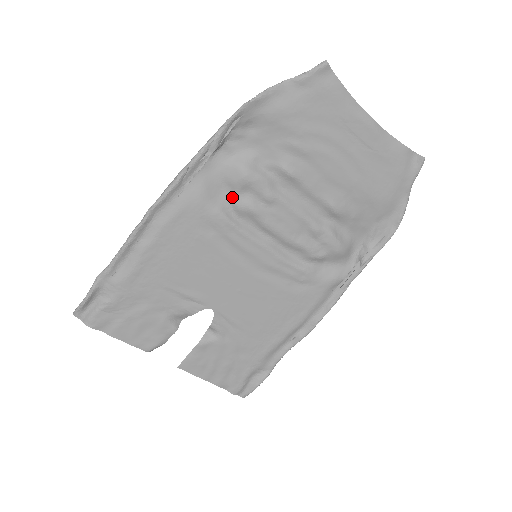
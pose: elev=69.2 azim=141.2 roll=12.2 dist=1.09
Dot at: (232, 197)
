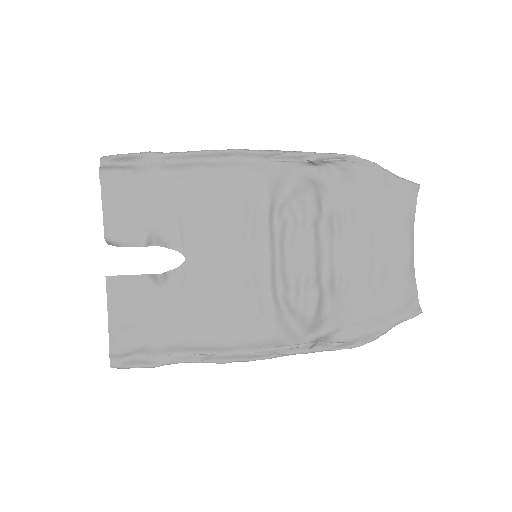
Dot at: (287, 200)
